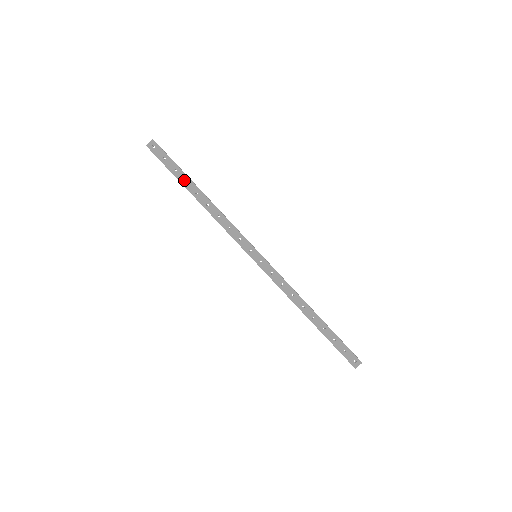
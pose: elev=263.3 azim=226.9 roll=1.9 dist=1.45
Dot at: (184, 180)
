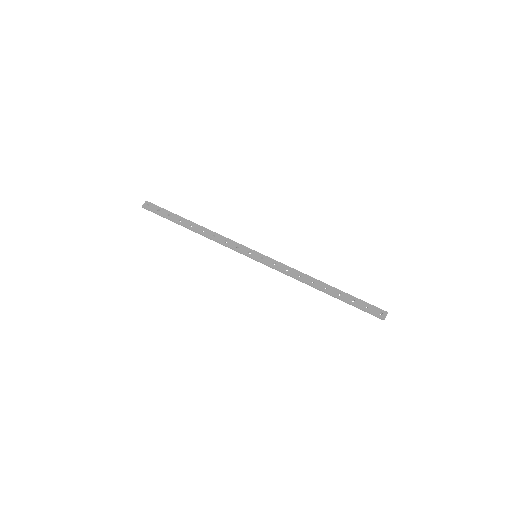
Dot at: (178, 220)
